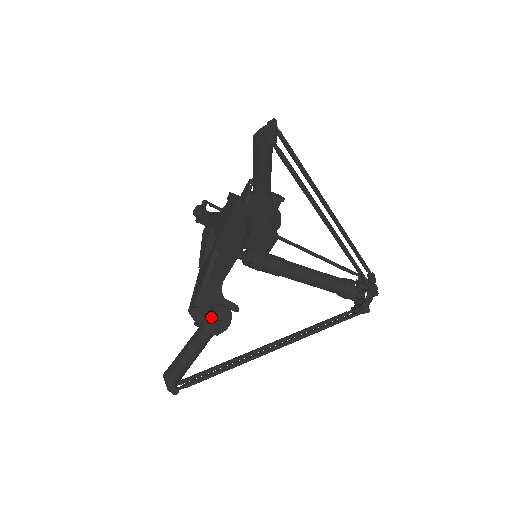
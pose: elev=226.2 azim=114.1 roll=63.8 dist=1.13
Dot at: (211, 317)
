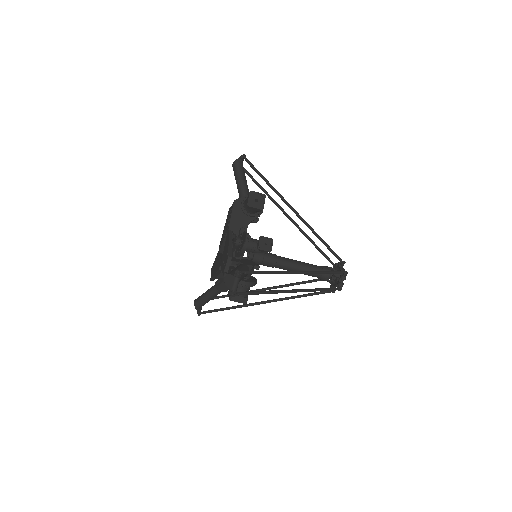
Dot at: (221, 286)
